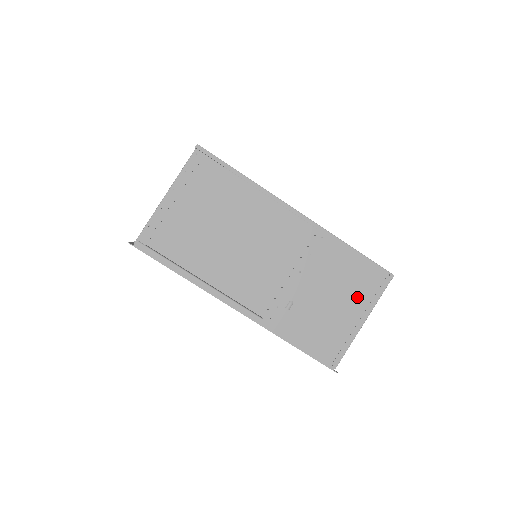
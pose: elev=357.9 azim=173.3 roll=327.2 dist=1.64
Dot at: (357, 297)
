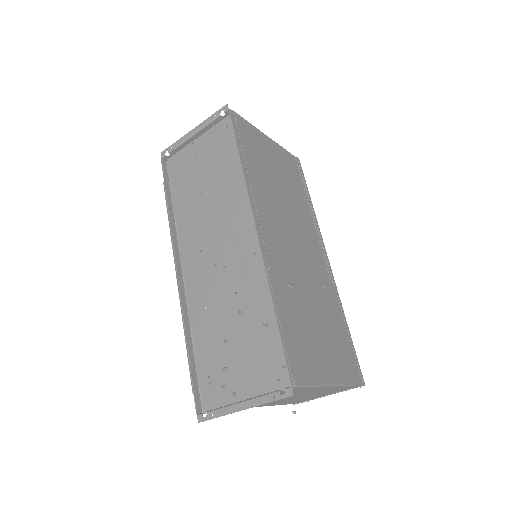
Dot at: (337, 359)
